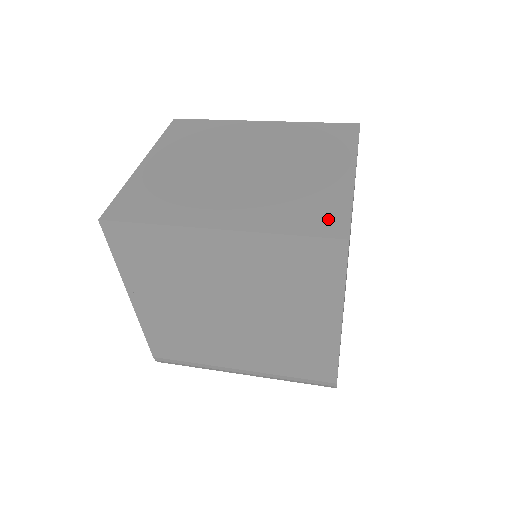
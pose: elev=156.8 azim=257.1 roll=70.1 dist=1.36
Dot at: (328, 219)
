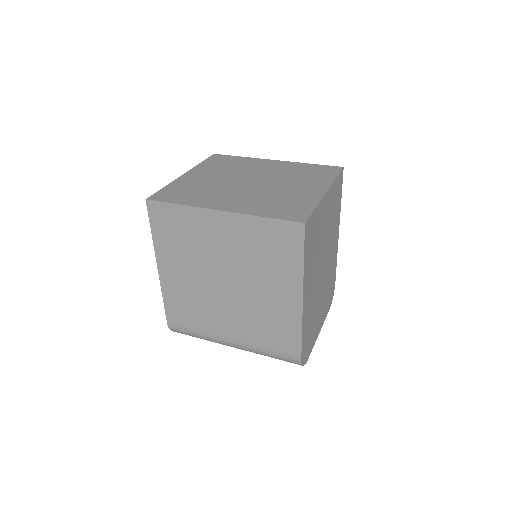
Dot at: (296, 212)
